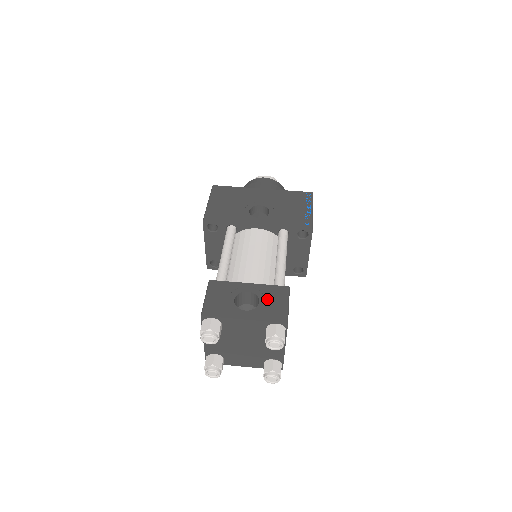
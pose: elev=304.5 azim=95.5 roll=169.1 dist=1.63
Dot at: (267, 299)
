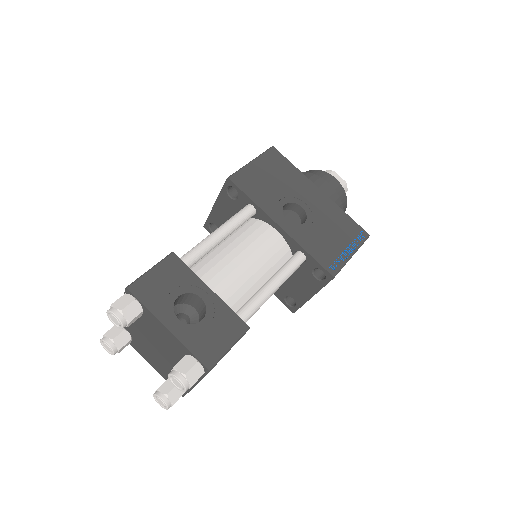
Dot at: (213, 323)
